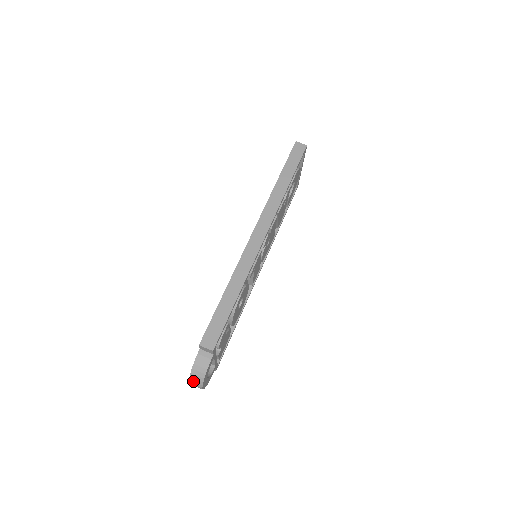
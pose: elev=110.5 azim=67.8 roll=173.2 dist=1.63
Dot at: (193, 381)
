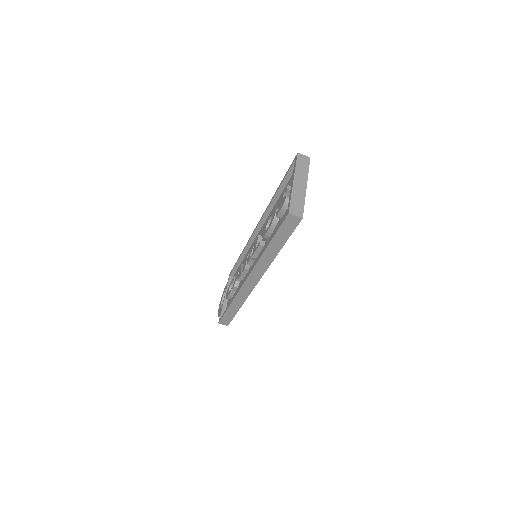
Dot at: occluded
